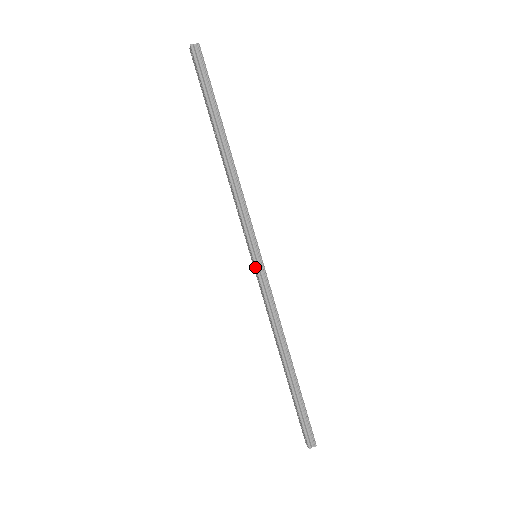
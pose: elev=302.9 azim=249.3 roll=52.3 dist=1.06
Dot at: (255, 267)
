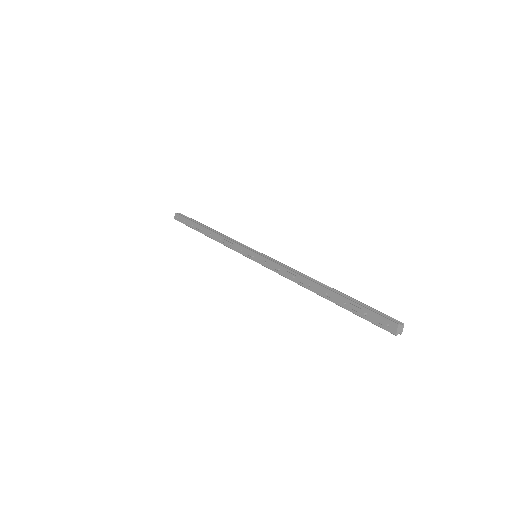
Dot at: (258, 256)
